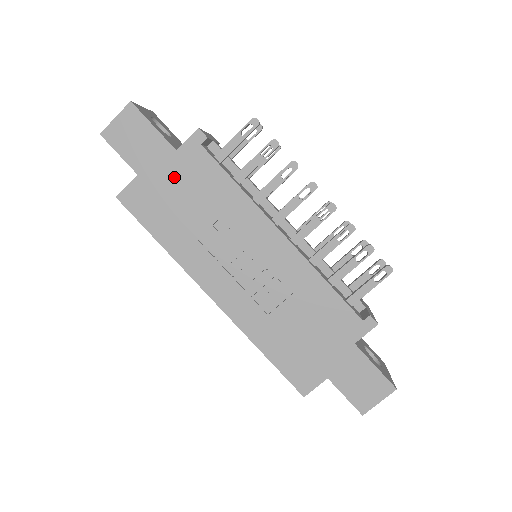
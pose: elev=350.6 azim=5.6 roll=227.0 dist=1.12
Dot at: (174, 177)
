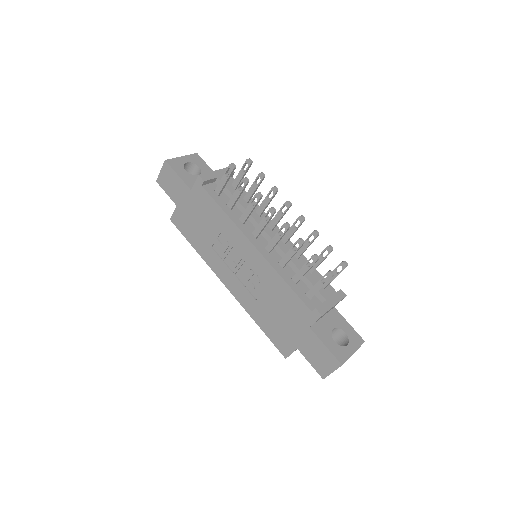
Dot at: (193, 207)
